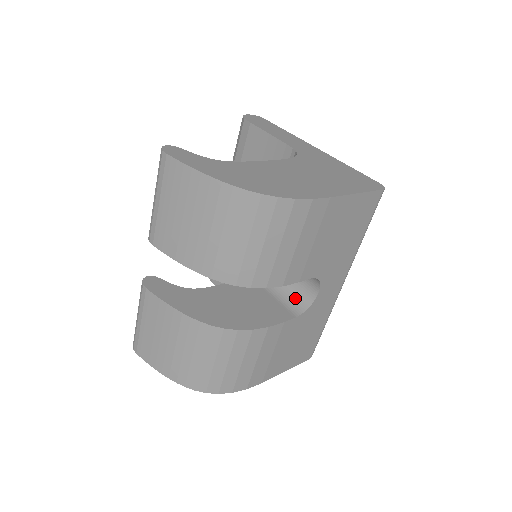
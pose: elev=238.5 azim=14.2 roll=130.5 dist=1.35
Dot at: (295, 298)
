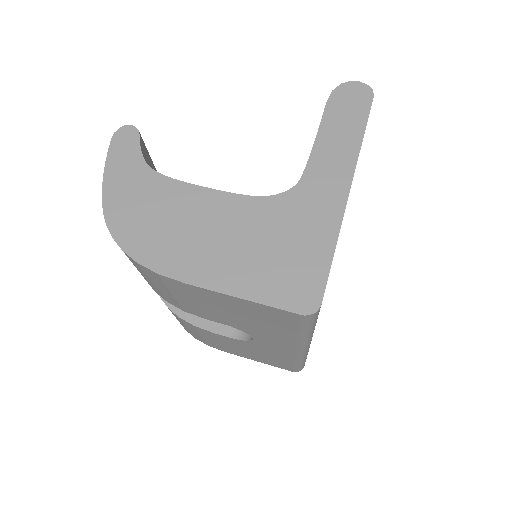
Dot at: occluded
